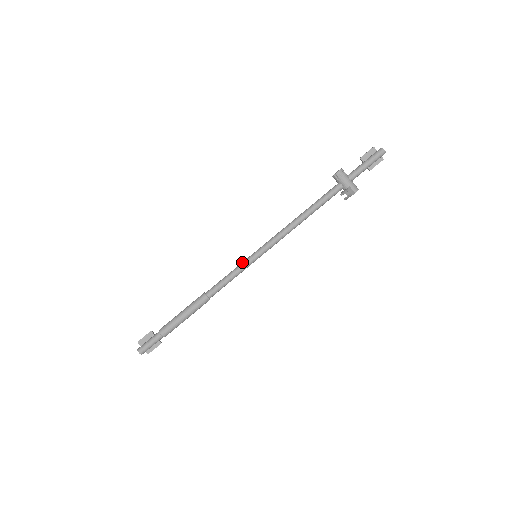
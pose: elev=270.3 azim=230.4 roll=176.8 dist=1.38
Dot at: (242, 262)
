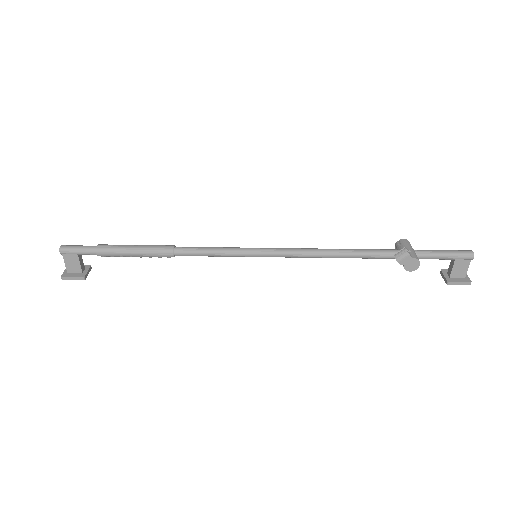
Dot at: (237, 248)
